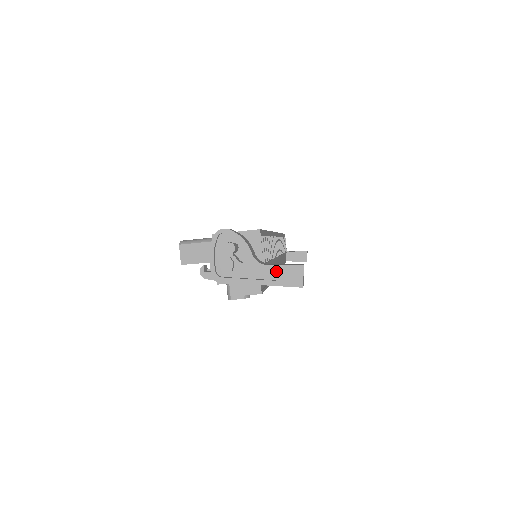
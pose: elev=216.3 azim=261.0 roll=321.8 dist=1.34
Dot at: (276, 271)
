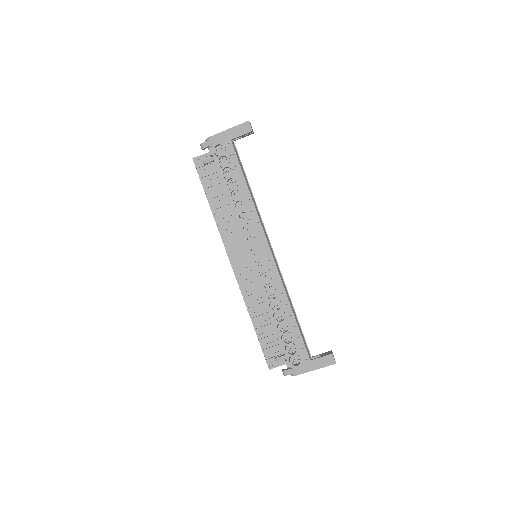
Dot at: occluded
